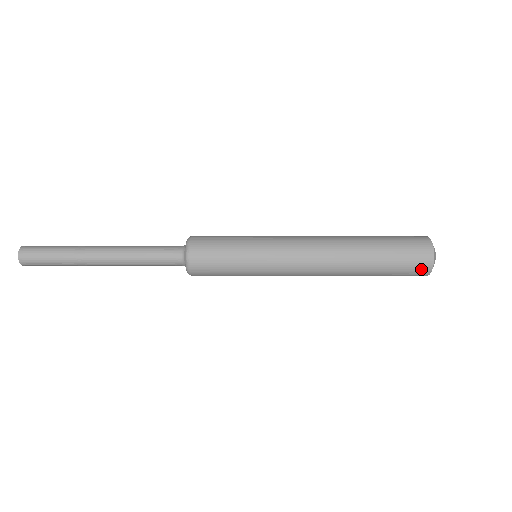
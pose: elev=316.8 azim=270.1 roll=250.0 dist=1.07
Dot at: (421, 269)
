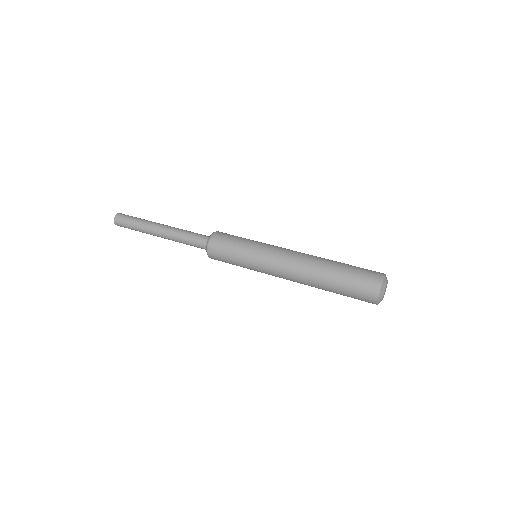
Dot at: (372, 283)
